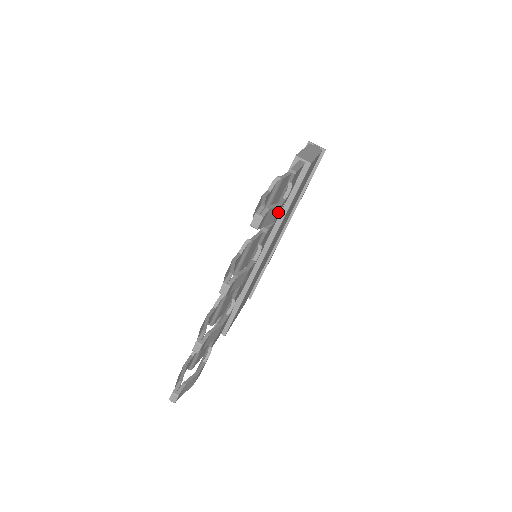
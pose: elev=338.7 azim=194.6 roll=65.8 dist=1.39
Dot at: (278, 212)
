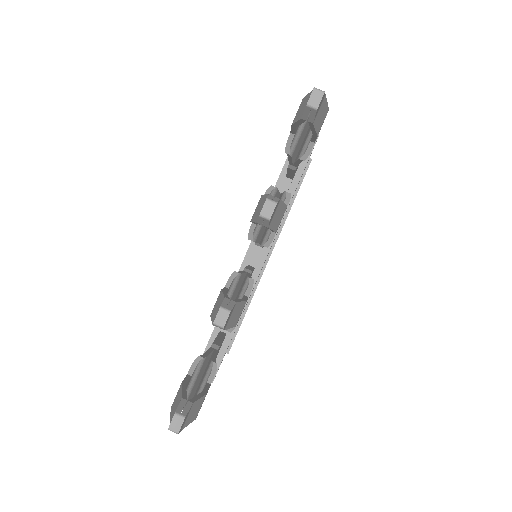
Dot at: occluded
